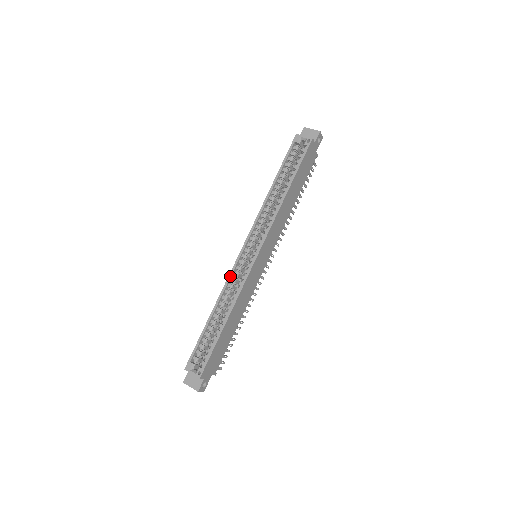
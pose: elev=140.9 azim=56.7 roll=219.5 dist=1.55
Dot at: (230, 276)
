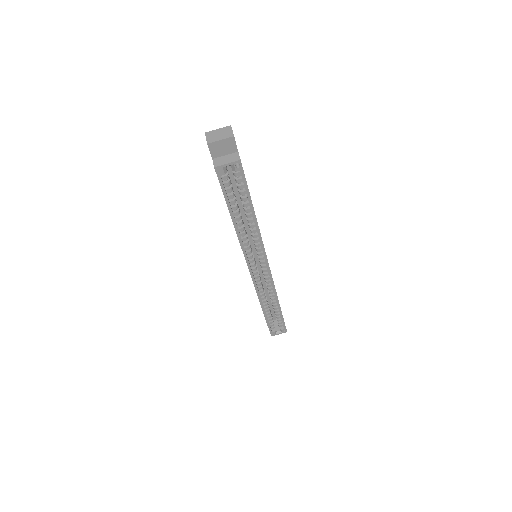
Dot at: (257, 290)
